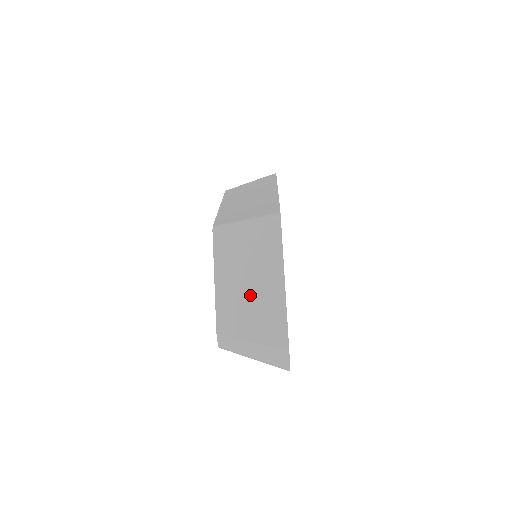
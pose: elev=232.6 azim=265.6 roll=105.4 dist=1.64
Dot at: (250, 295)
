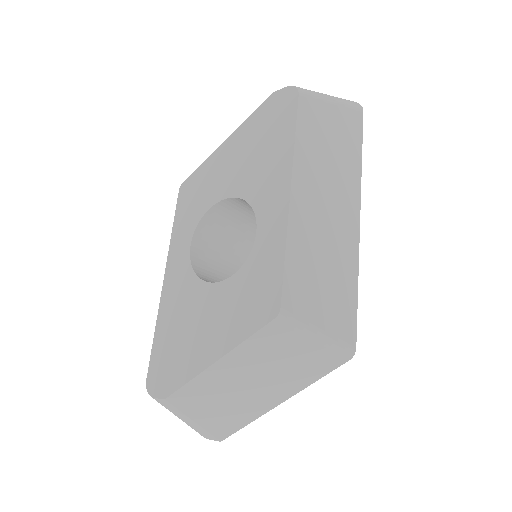
Dot at: (239, 394)
